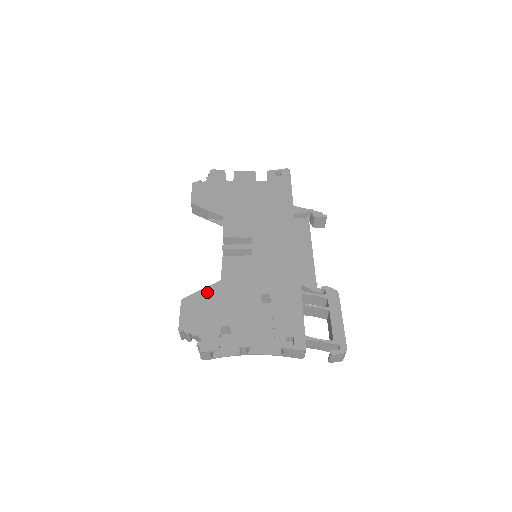
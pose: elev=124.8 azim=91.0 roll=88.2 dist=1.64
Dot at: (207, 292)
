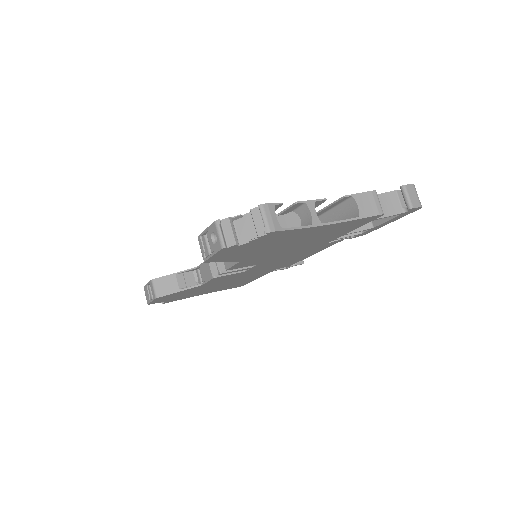
Dot at: occluded
